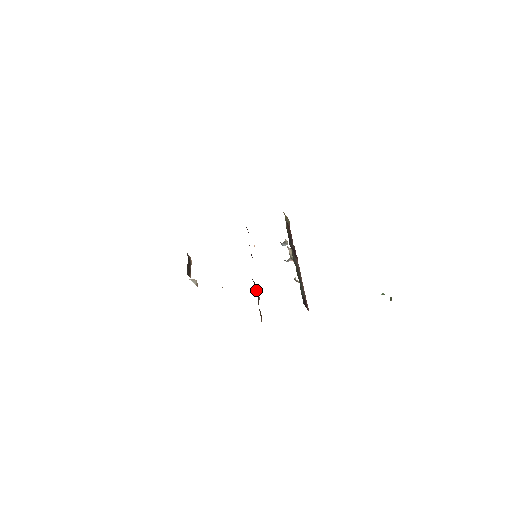
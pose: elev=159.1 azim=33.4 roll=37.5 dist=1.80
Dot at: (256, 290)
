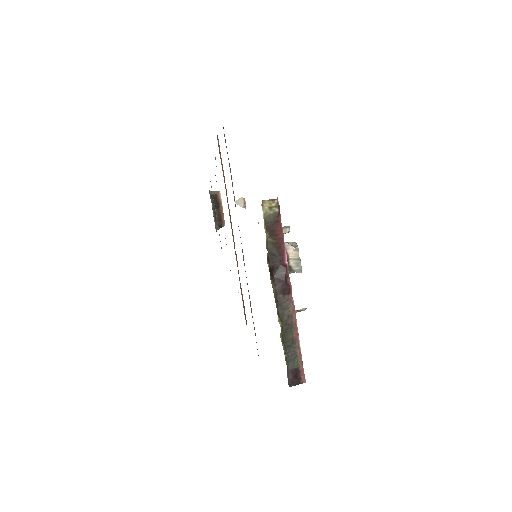
Dot at: occluded
